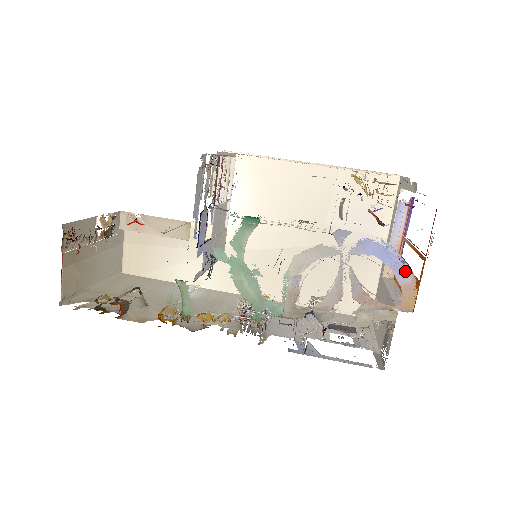
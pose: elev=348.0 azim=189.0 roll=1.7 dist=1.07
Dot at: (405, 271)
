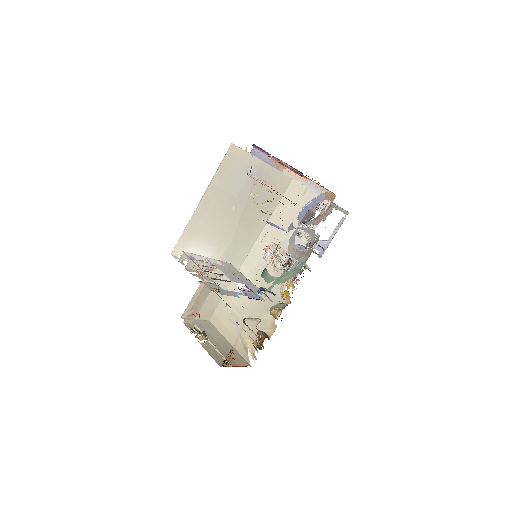
Dot at: (320, 197)
